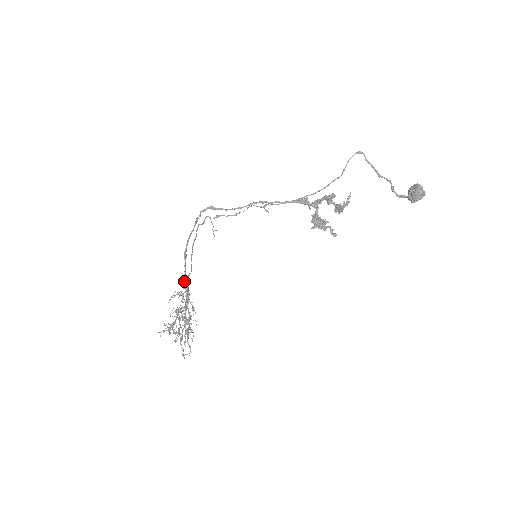
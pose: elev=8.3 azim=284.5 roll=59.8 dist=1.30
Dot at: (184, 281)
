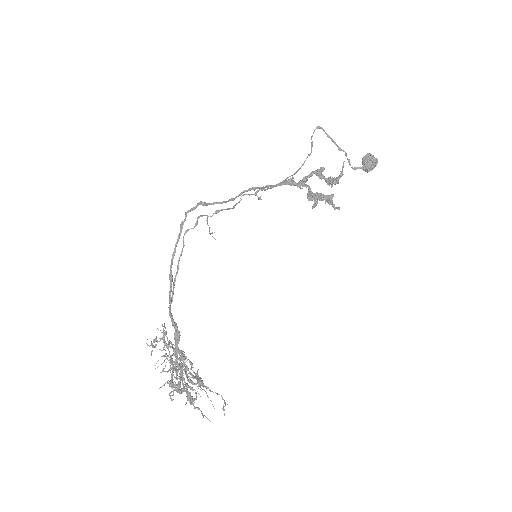
Dot at: (172, 316)
